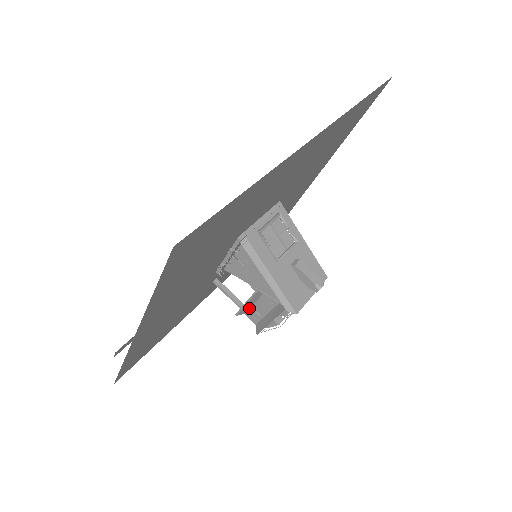
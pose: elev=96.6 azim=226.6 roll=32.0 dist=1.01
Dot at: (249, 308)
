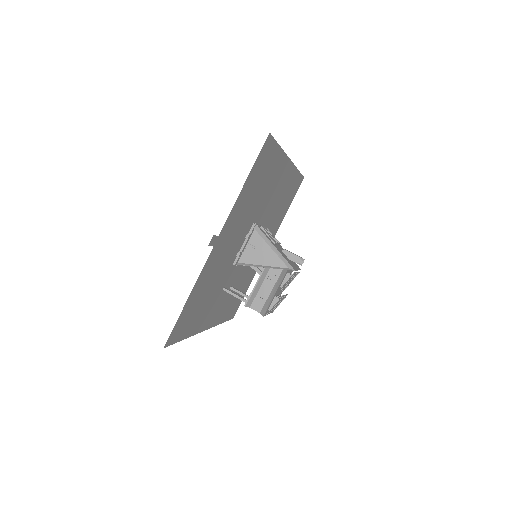
Dot at: (254, 298)
